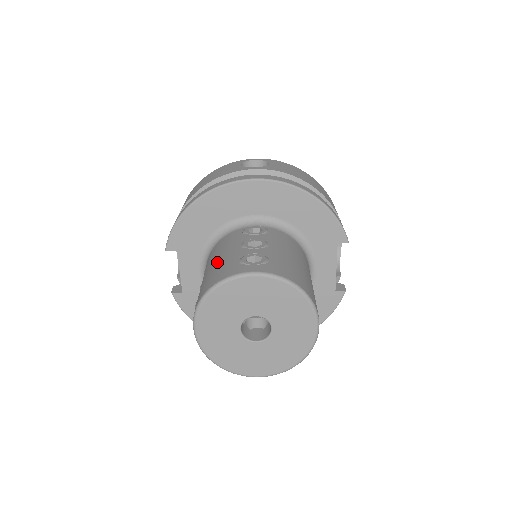
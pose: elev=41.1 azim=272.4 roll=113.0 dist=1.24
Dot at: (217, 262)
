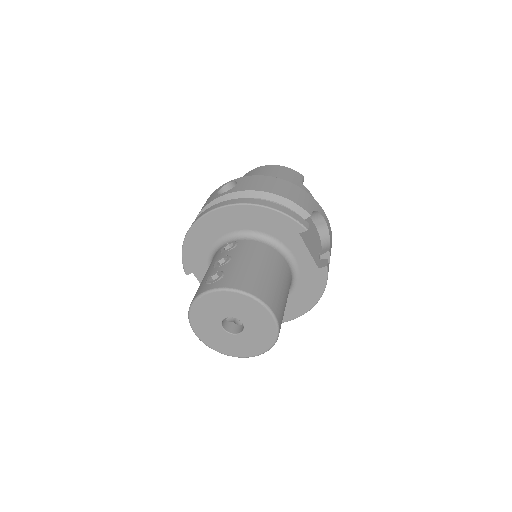
Dot at: occluded
